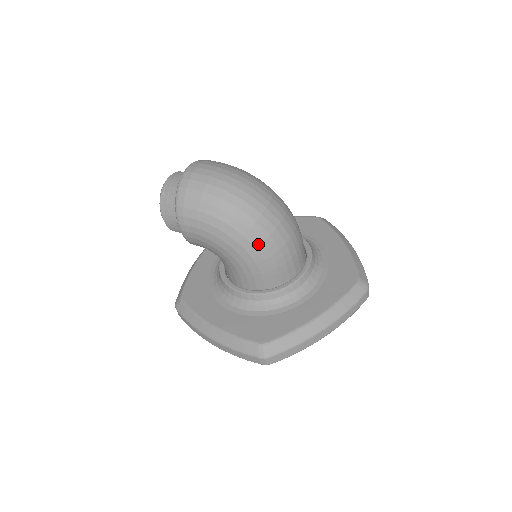
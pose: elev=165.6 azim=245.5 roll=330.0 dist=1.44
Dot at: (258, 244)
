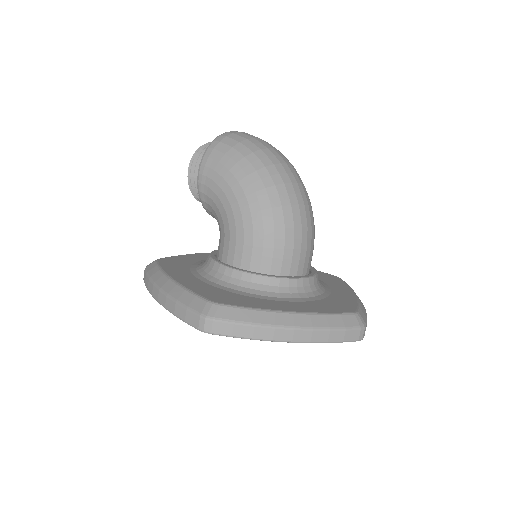
Dot at: (266, 208)
